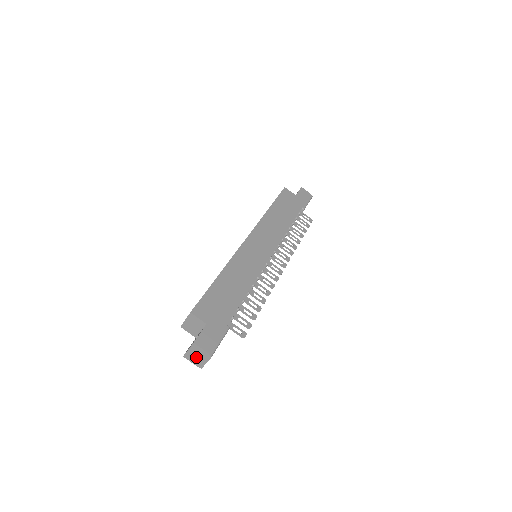
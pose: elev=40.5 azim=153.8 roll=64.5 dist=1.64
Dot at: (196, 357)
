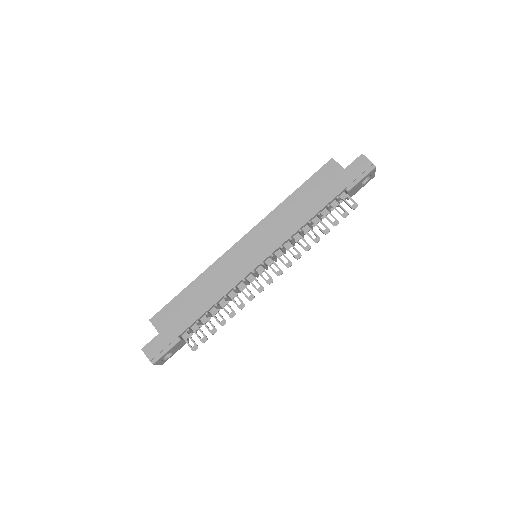
Dot at: occluded
